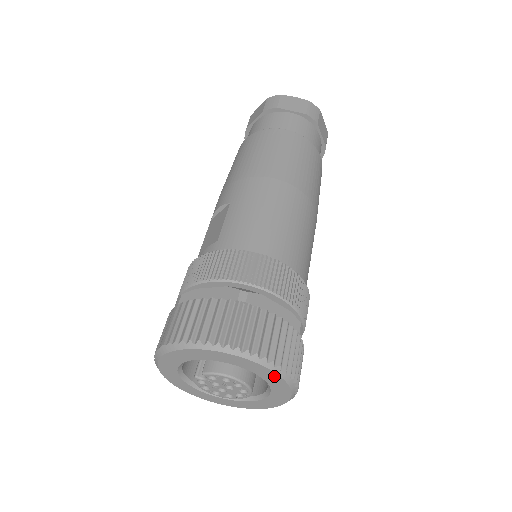
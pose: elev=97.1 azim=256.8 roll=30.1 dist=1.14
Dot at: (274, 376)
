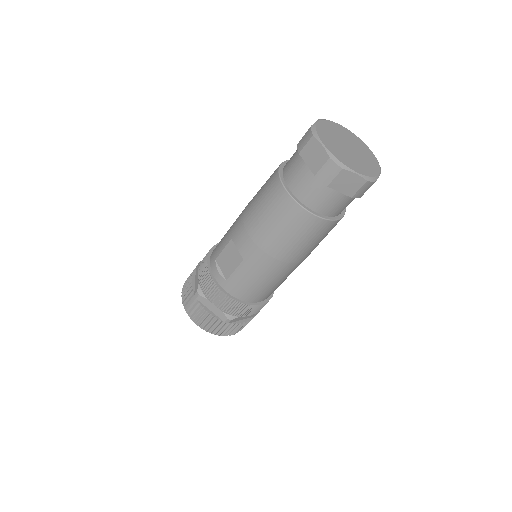
Dot at: occluded
